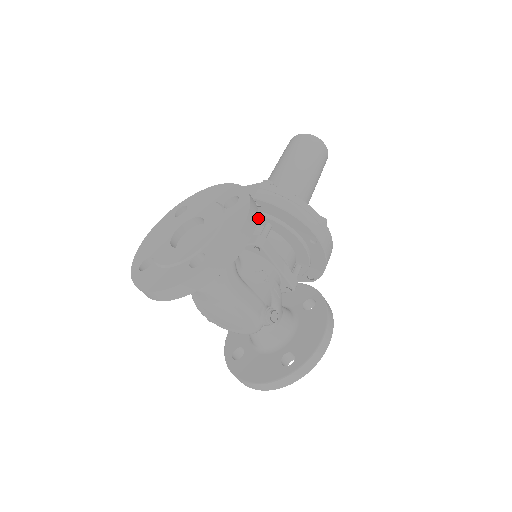
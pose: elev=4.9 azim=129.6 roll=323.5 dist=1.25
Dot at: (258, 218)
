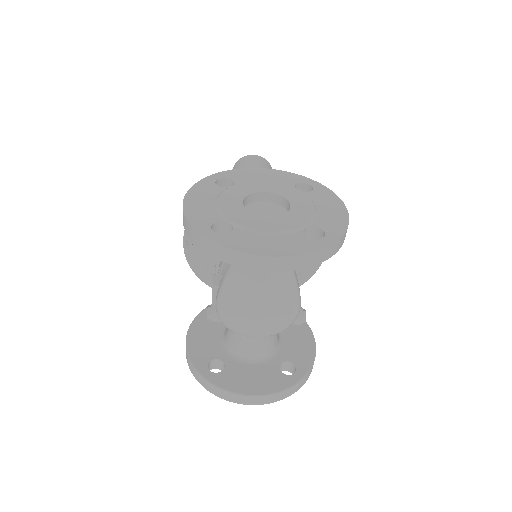
Dot at: occluded
